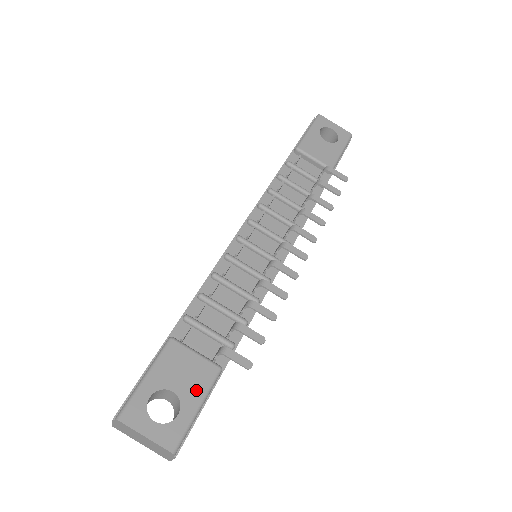
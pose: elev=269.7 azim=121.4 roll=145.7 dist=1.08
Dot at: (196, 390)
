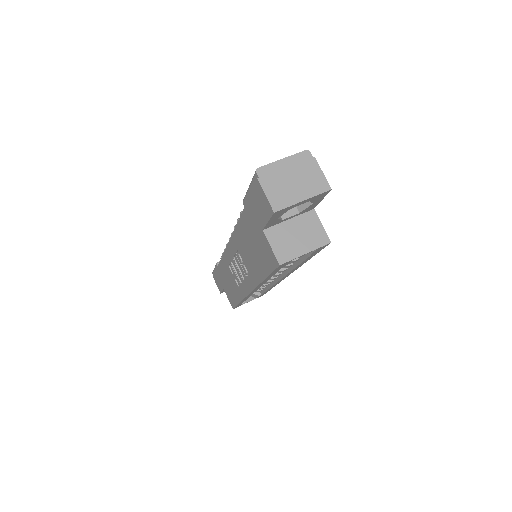
Dot at: occluded
